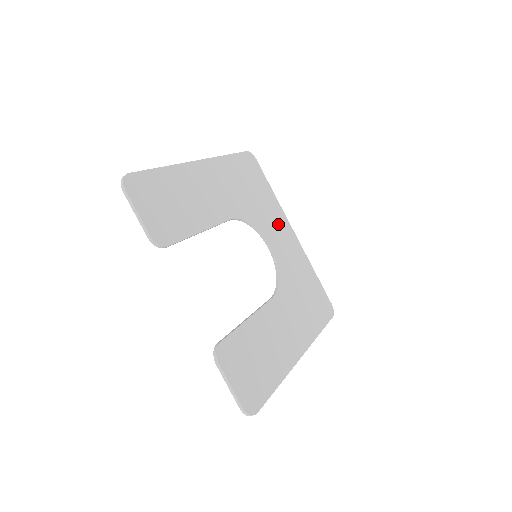
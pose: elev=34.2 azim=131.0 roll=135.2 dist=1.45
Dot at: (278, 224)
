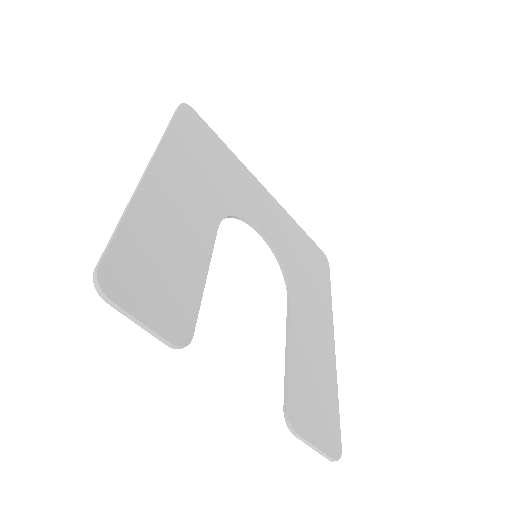
Dot at: (251, 191)
